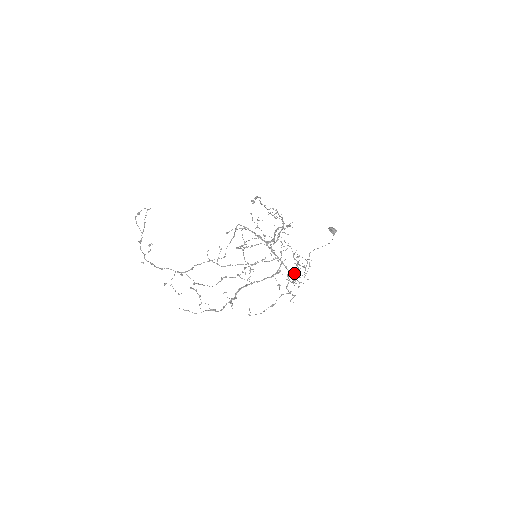
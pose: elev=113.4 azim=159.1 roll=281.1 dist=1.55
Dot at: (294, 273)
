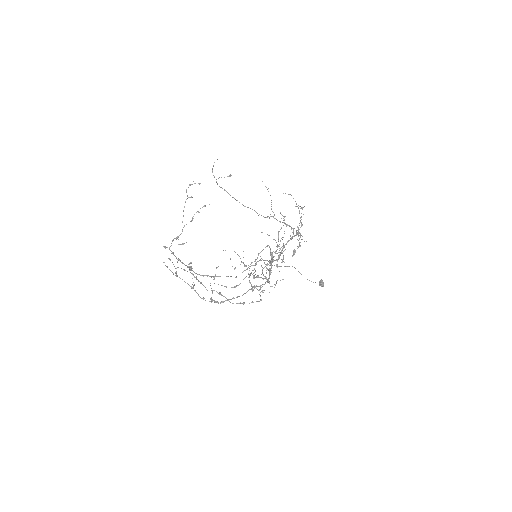
Dot at: occluded
